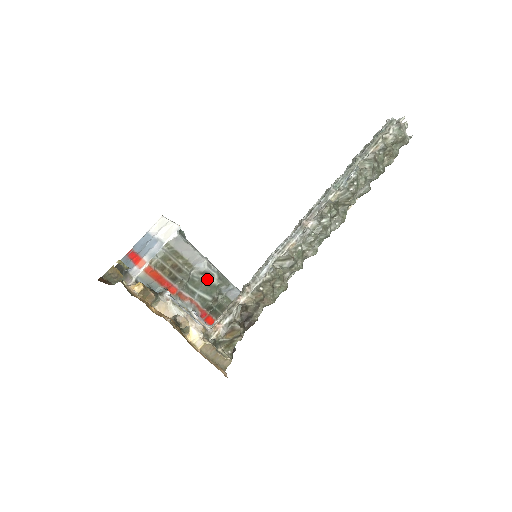
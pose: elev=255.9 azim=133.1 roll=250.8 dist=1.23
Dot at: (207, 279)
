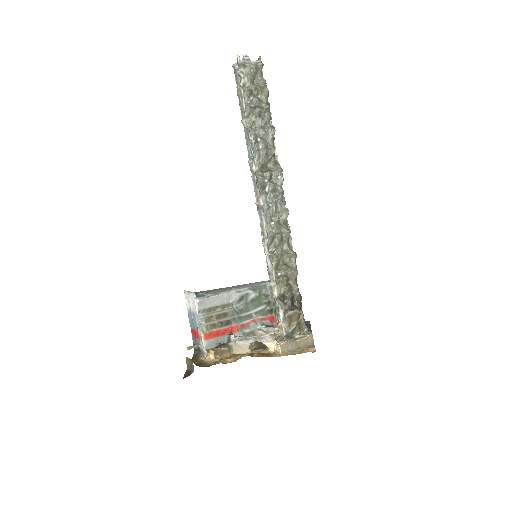
Dot at: (247, 299)
